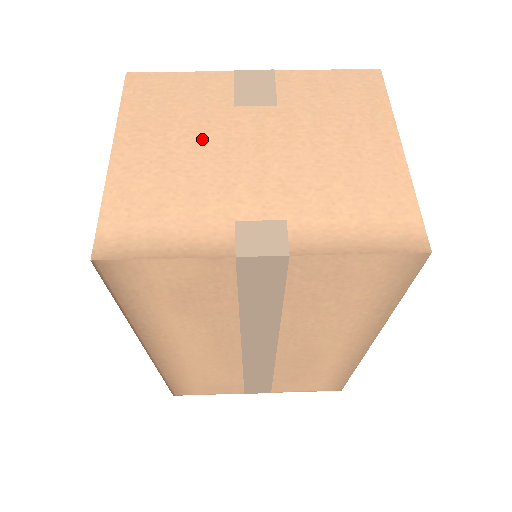
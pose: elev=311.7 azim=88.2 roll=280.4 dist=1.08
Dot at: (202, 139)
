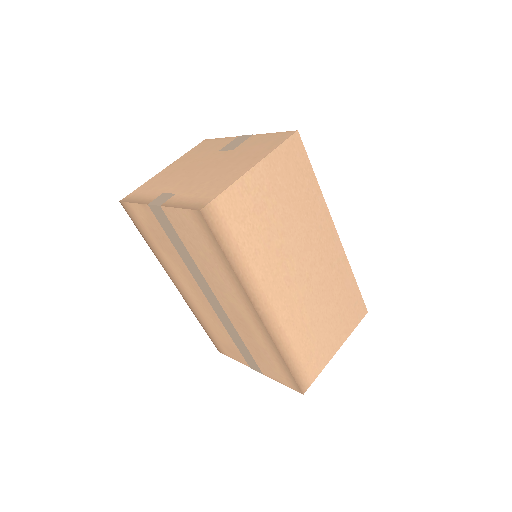
Dot at: (193, 164)
